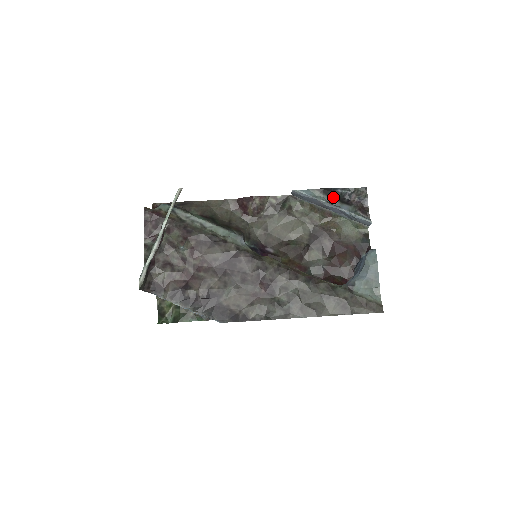
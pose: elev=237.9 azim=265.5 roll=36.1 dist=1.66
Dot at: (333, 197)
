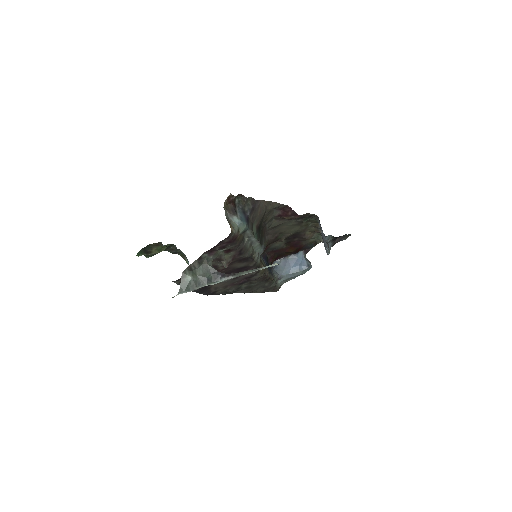
Dot at: occluded
